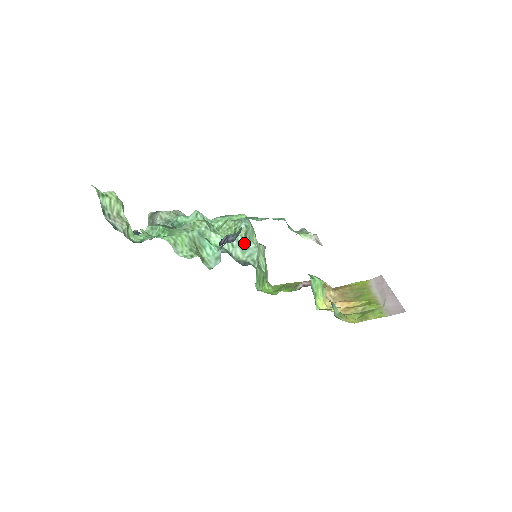
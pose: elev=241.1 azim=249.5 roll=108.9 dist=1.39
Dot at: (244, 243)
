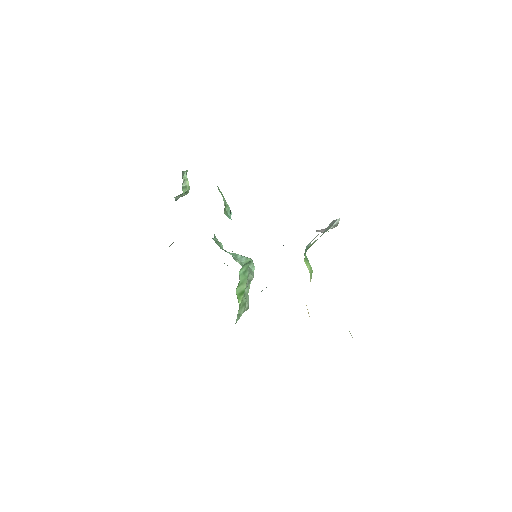
Dot at: occluded
